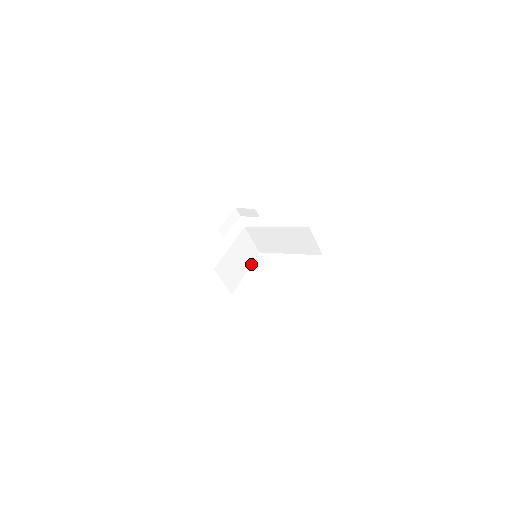
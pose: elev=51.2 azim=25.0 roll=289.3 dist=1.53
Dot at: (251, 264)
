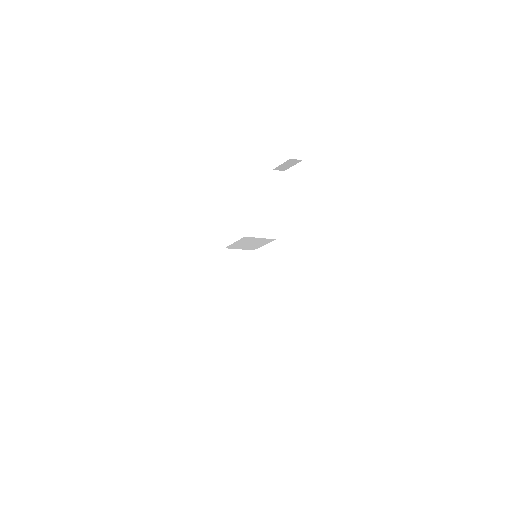
Dot at: occluded
